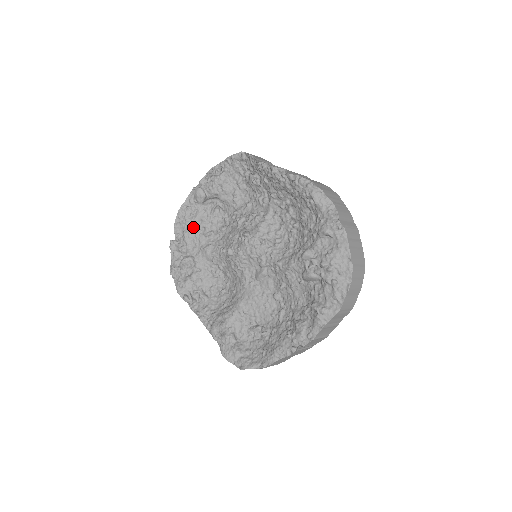
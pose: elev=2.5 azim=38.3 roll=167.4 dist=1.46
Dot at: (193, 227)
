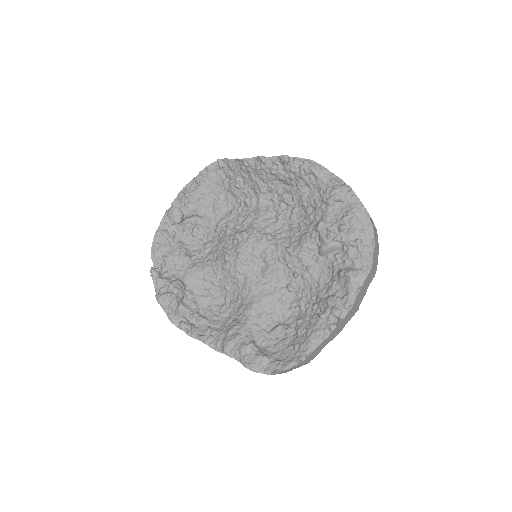
Dot at: (173, 250)
